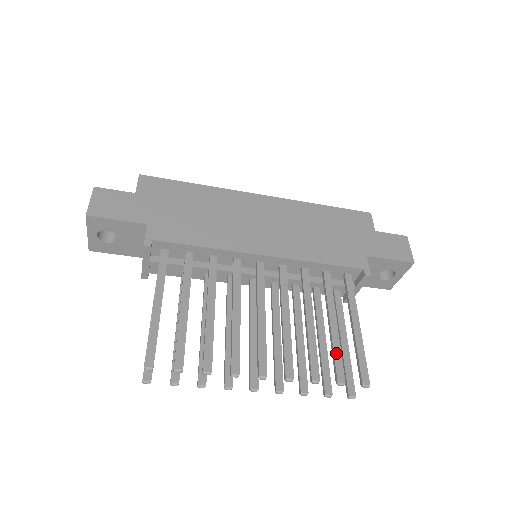
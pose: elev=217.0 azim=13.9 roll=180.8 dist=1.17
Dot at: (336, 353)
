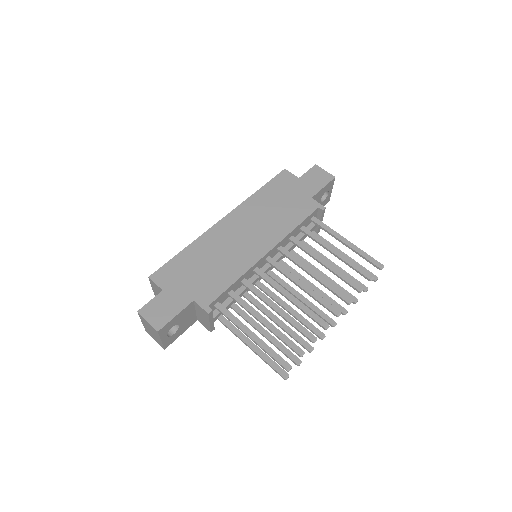
Dot at: (354, 266)
